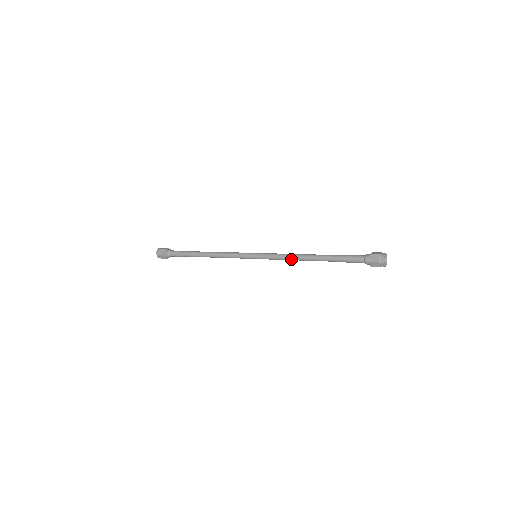
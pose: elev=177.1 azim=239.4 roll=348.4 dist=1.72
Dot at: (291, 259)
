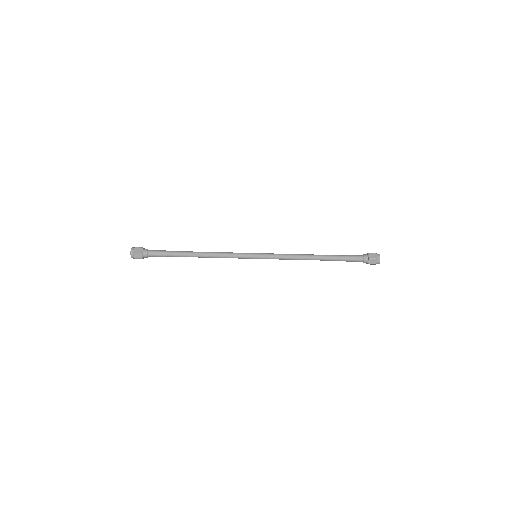
Dot at: (295, 255)
